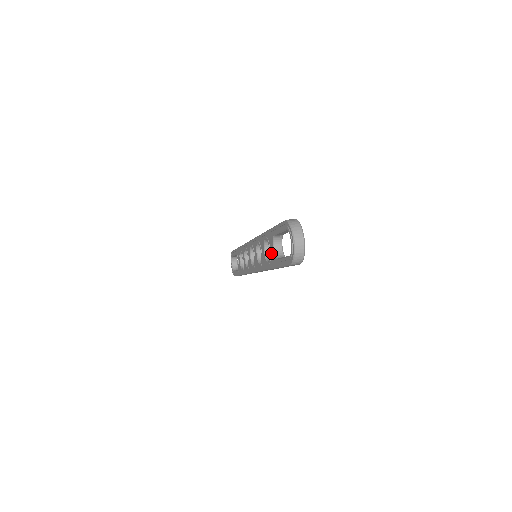
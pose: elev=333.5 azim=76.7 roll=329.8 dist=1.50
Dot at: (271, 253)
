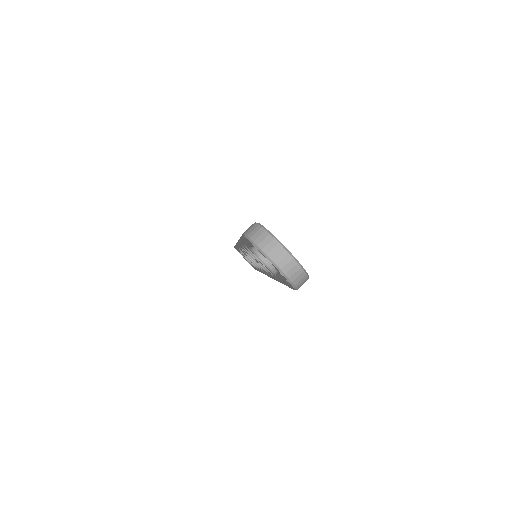
Dot at: (264, 265)
